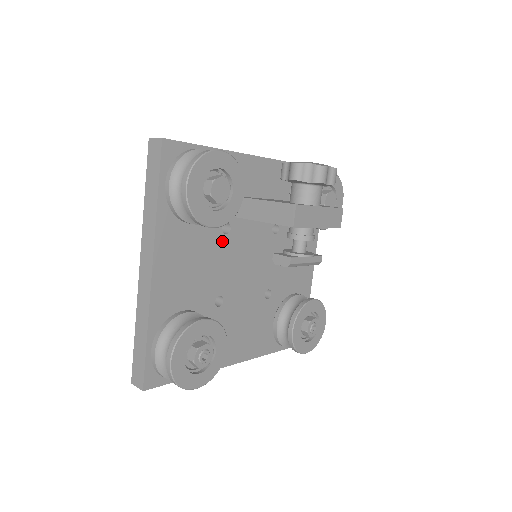
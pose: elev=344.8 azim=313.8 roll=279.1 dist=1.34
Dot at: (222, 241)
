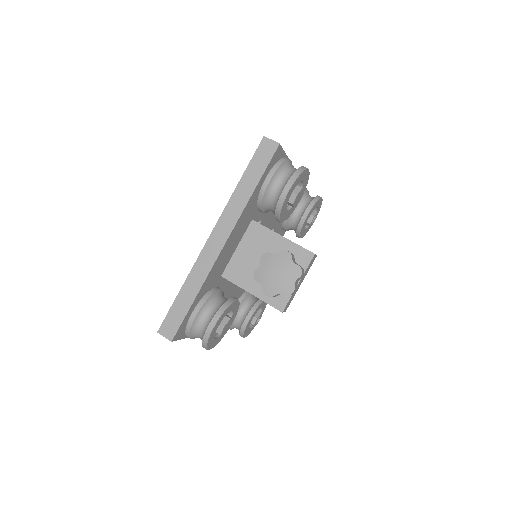
Dot at: occluded
